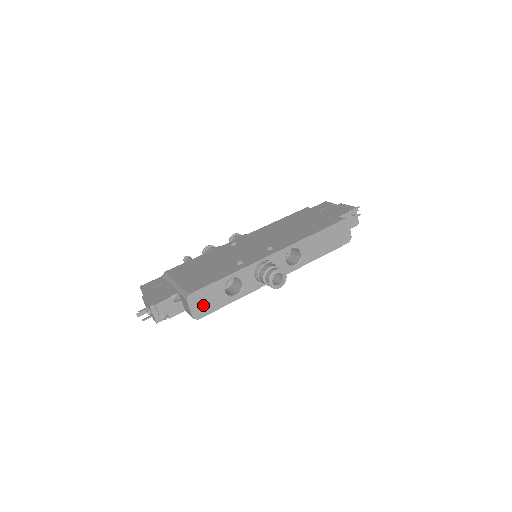
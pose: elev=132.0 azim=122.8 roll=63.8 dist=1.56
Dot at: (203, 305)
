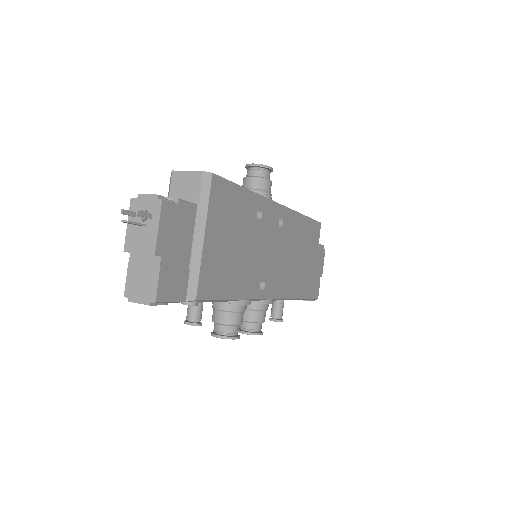
Dot at: occluded
